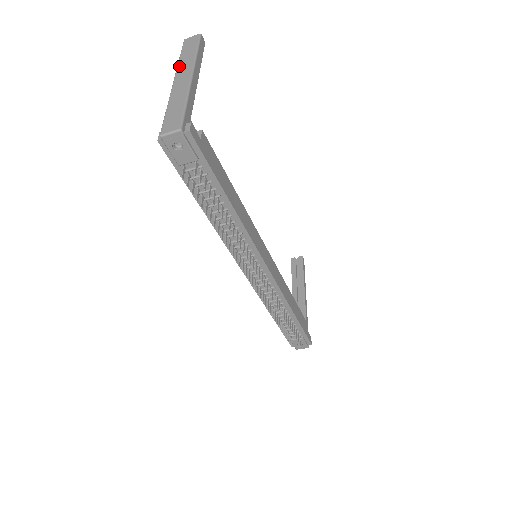
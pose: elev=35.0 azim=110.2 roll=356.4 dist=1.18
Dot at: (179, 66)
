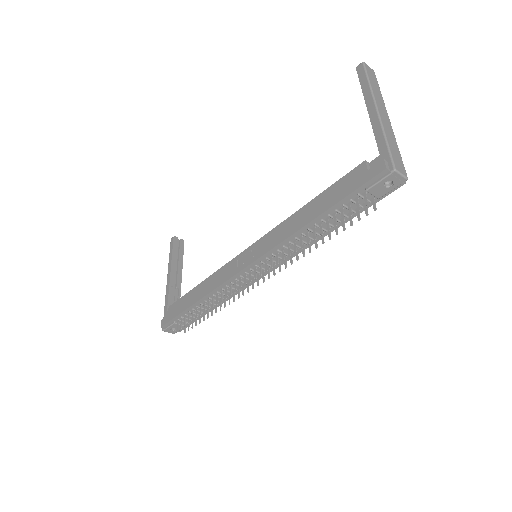
Dot at: (375, 94)
